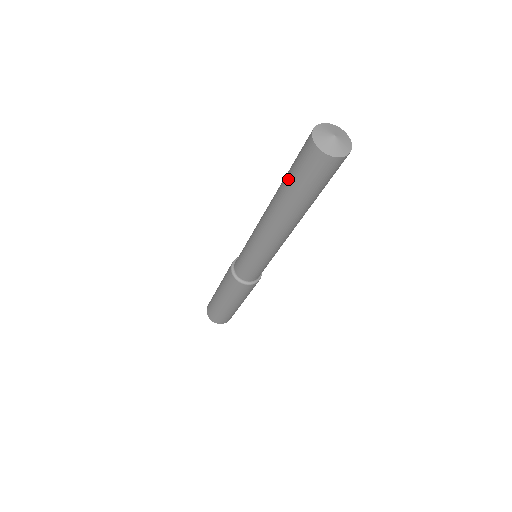
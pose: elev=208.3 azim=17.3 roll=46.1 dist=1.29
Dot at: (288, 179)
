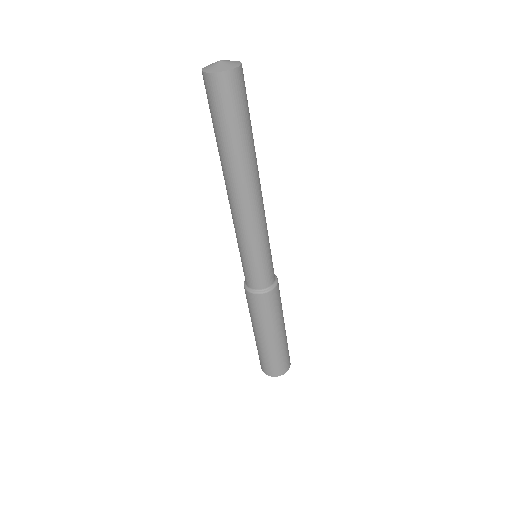
Dot at: (214, 131)
